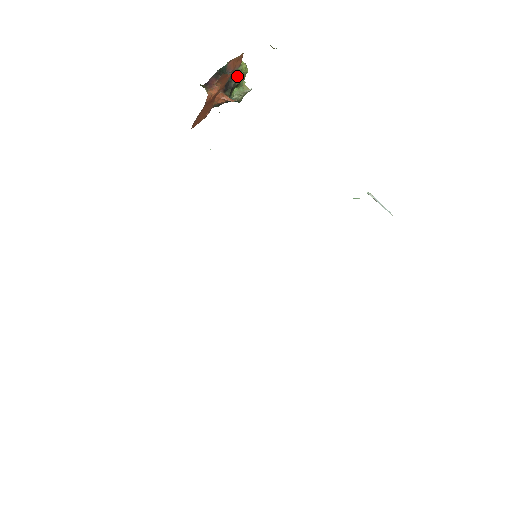
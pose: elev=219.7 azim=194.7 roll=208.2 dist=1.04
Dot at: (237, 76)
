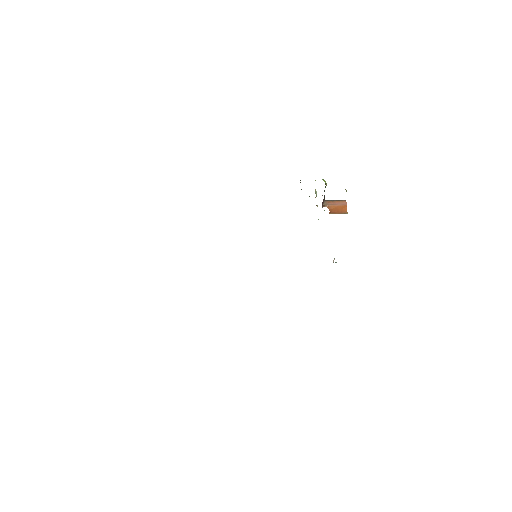
Dot at: occluded
